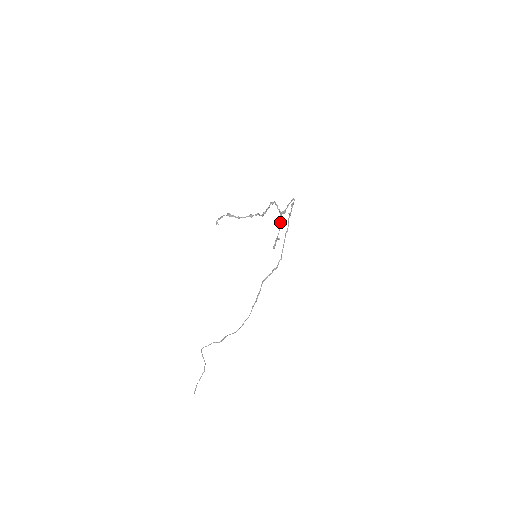
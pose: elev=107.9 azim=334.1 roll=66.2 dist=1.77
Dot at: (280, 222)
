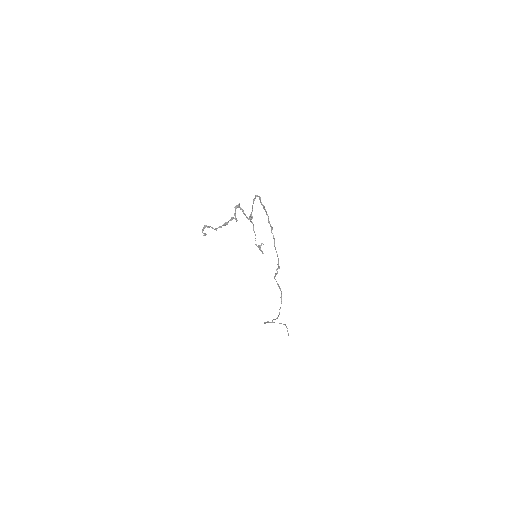
Dot at: (253, 229)
